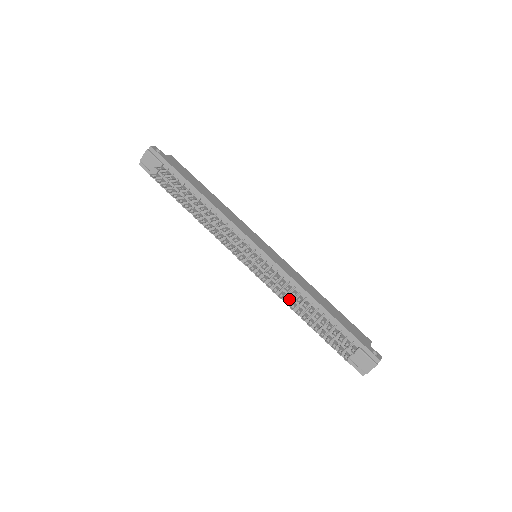
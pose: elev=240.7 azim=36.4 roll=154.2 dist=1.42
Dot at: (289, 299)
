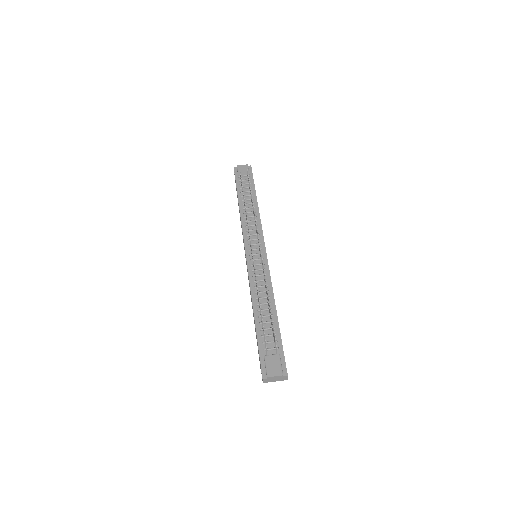
Dot at: occluded
